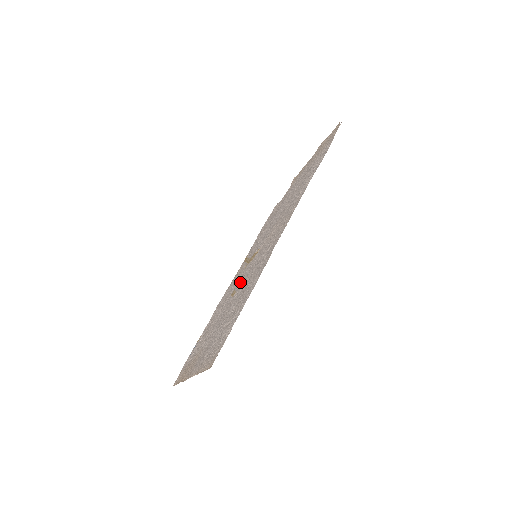
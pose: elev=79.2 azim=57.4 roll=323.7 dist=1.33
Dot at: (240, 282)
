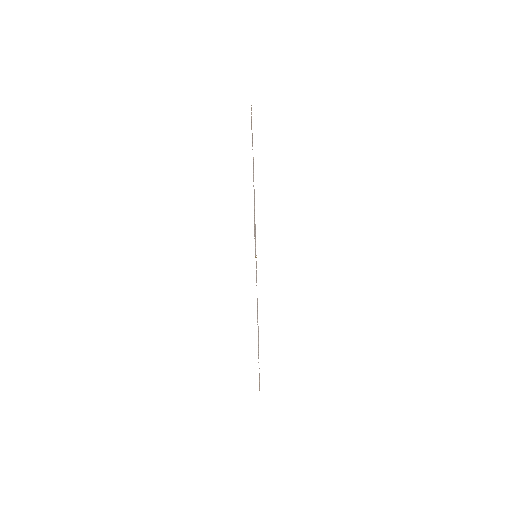
Dot at: occluded
